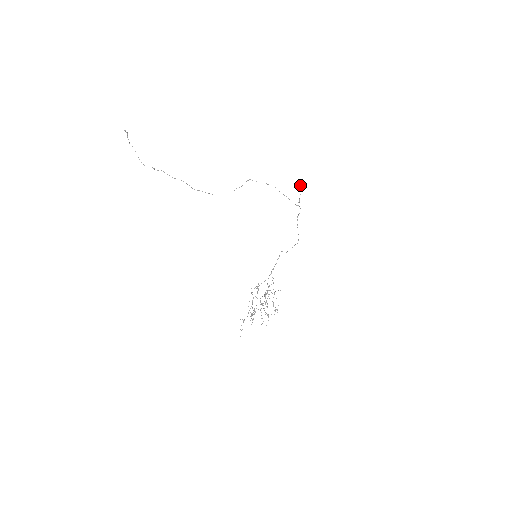
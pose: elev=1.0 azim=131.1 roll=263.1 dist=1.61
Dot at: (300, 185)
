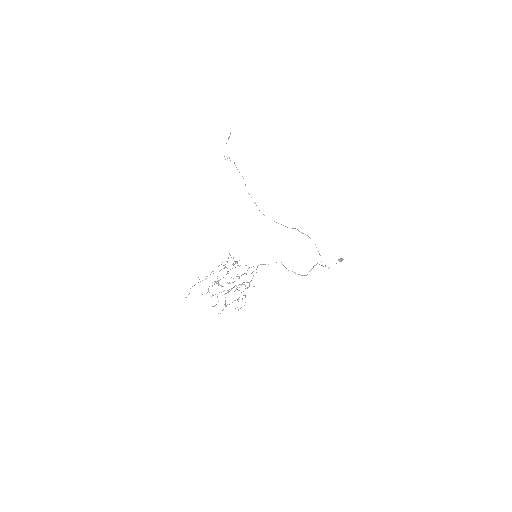
Dot at: (338, 259)
